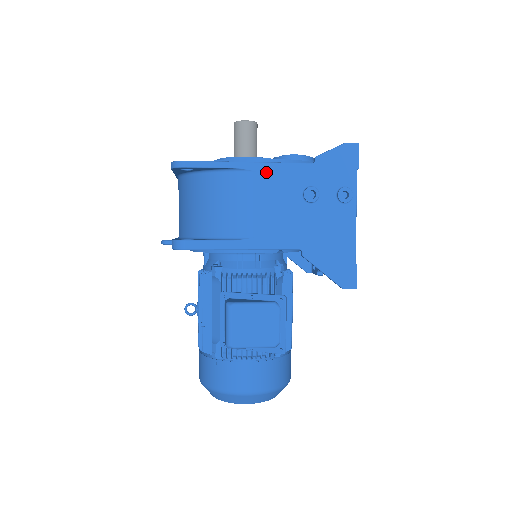
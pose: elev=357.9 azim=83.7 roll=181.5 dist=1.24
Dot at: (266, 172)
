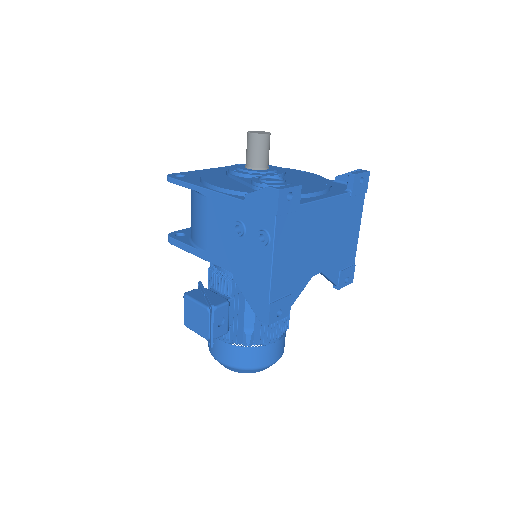
Dot at: (212, 199)
